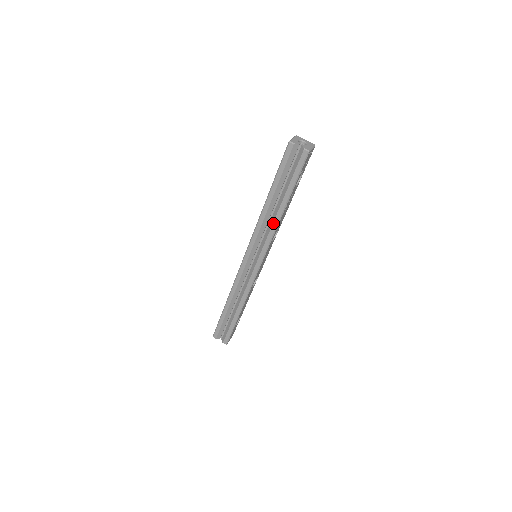
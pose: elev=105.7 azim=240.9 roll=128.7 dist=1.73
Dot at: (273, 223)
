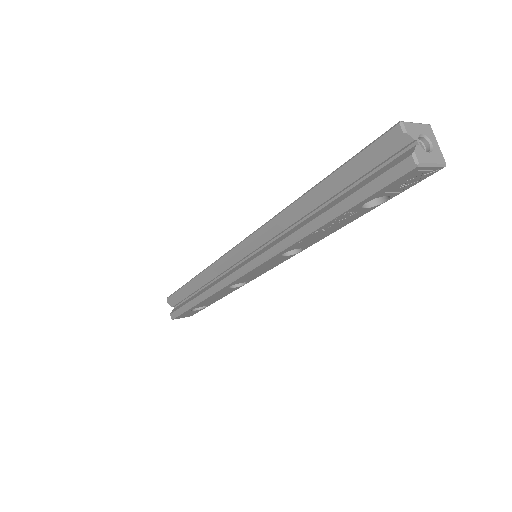
Dot at: (293, 233)
